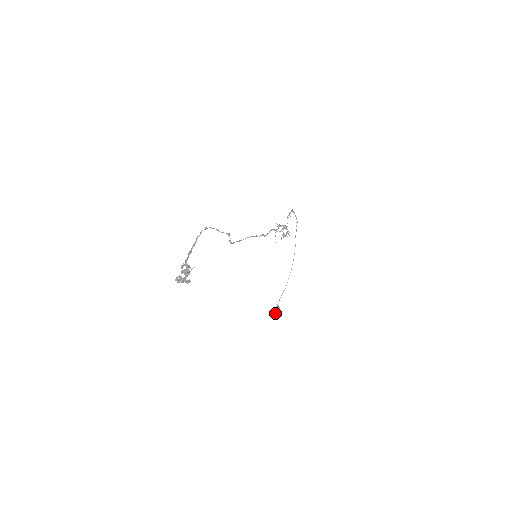
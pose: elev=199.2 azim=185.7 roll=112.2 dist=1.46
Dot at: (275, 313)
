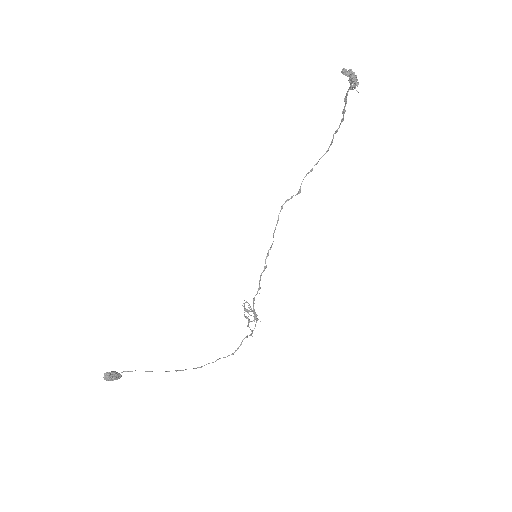
Dot at: (110, 373)
